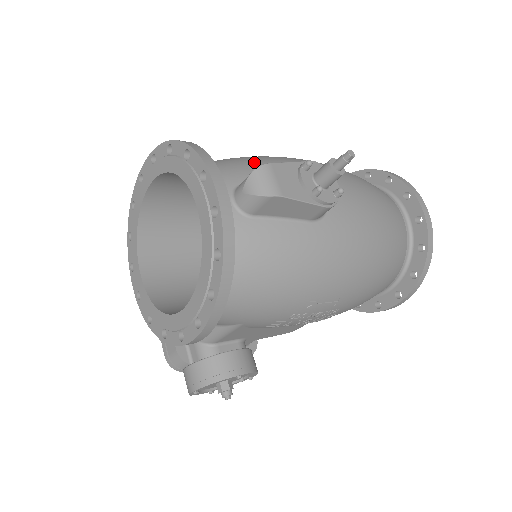
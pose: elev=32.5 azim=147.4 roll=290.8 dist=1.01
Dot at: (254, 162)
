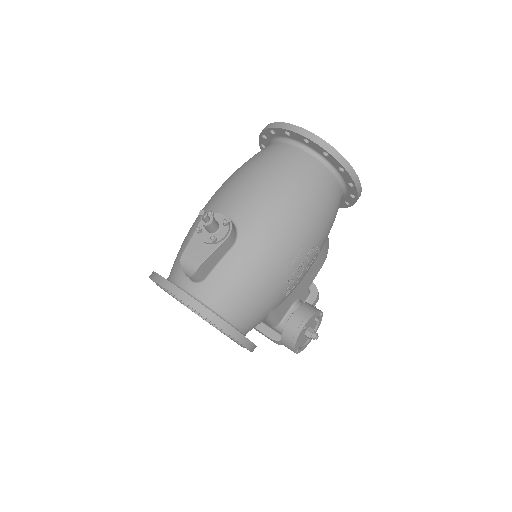
Dot at: (188, 241)
